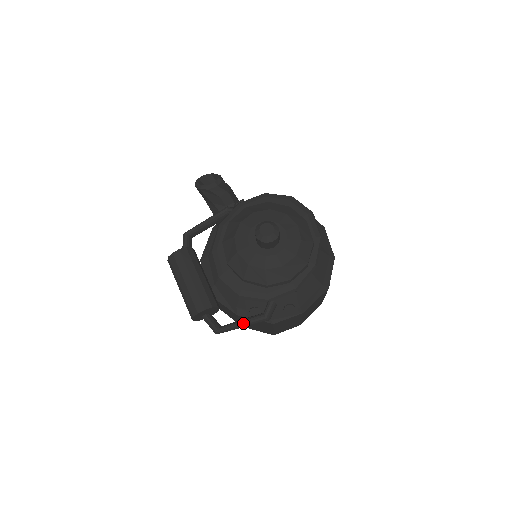
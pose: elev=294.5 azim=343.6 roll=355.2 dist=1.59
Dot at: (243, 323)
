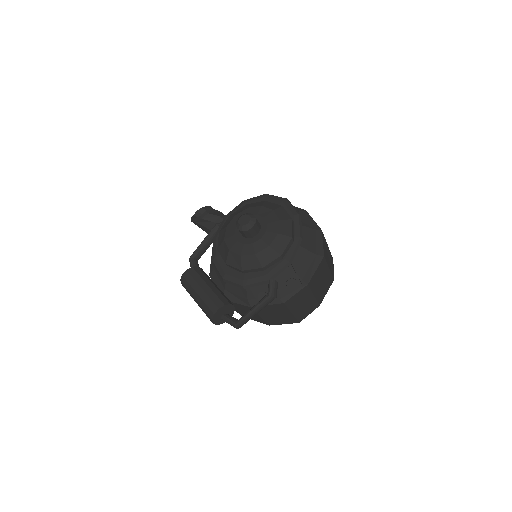
Dot at: (254, 308)
